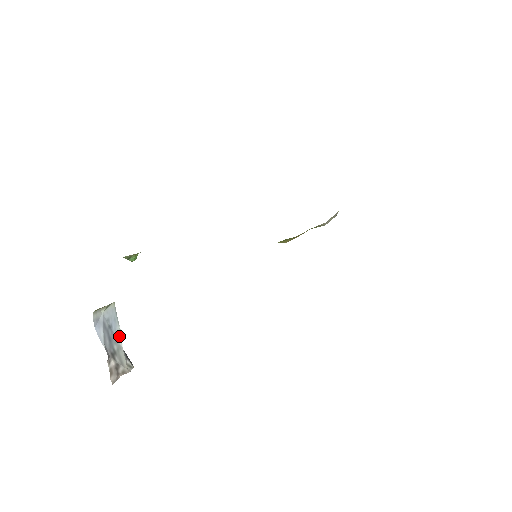
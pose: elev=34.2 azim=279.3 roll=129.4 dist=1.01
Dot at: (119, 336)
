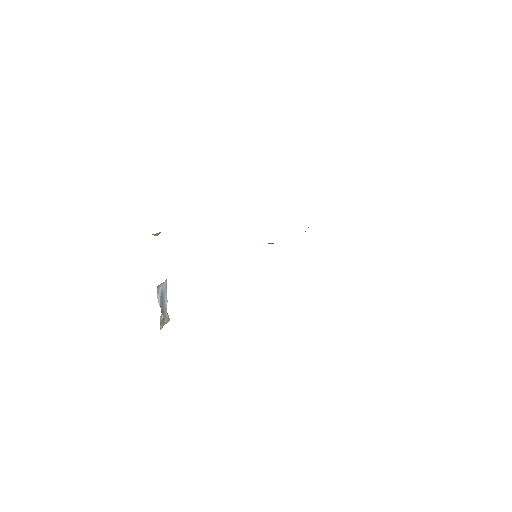
Dot at: (166, 300)
